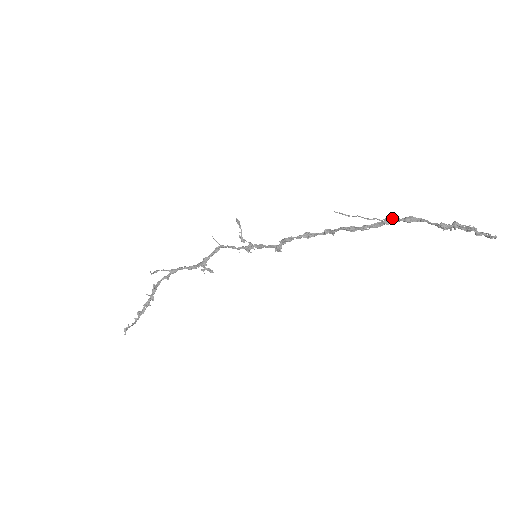
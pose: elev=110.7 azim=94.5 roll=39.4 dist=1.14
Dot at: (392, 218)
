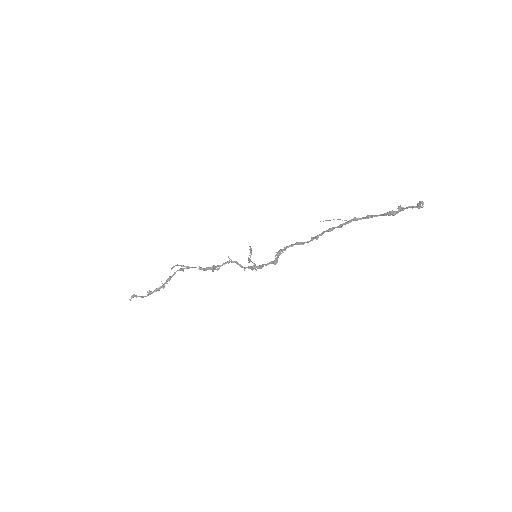
Dot at: (359, 218)
